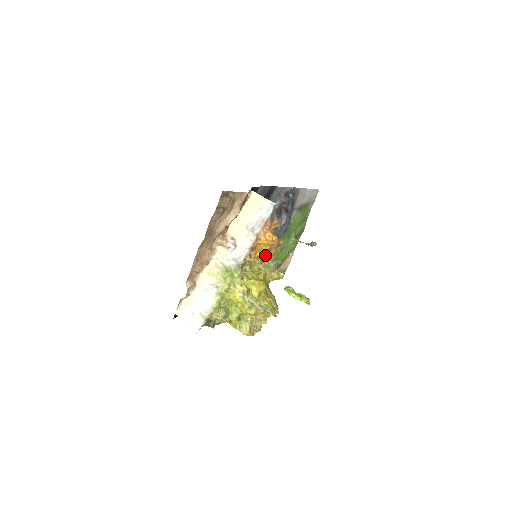
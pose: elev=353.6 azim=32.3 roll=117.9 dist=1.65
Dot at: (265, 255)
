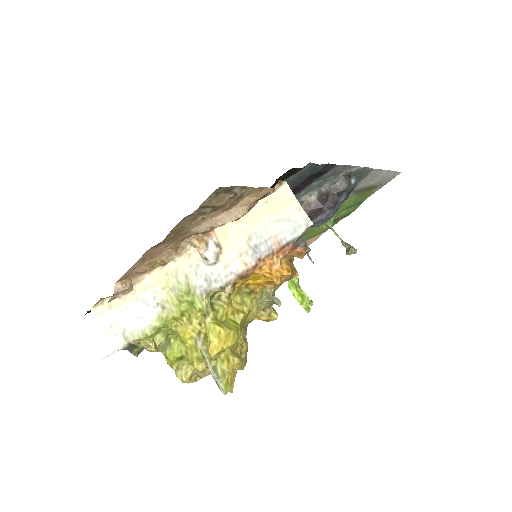
Dot at: (261, 286)
